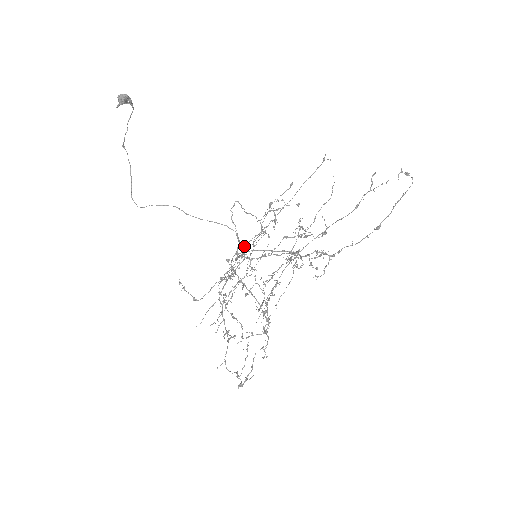
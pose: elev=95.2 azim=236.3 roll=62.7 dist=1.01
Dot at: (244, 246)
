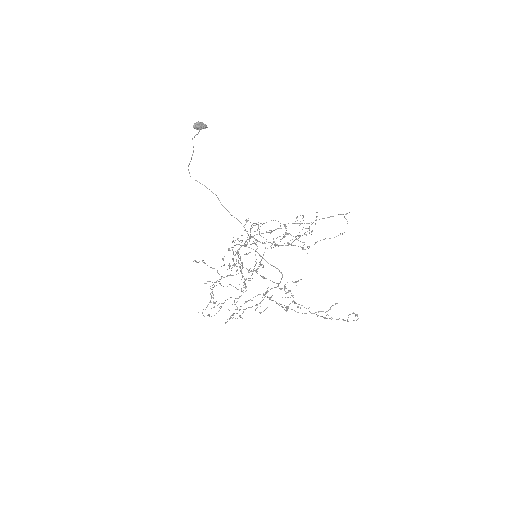
Dot at: (256, 234)
